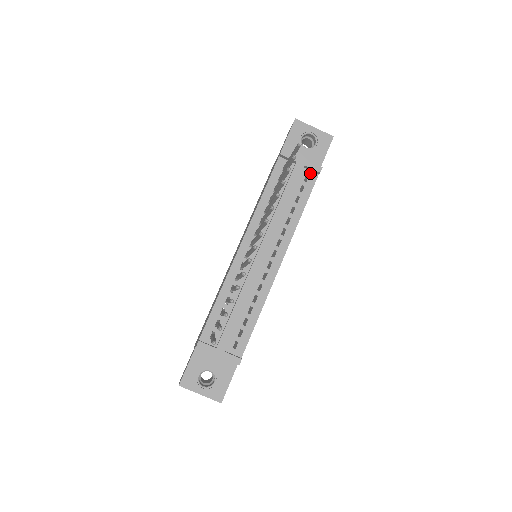
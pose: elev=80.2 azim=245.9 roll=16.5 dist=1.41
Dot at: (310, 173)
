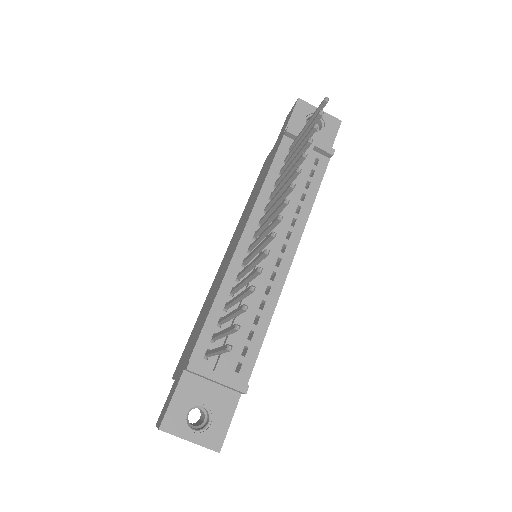
Dot at: (320, 156)
